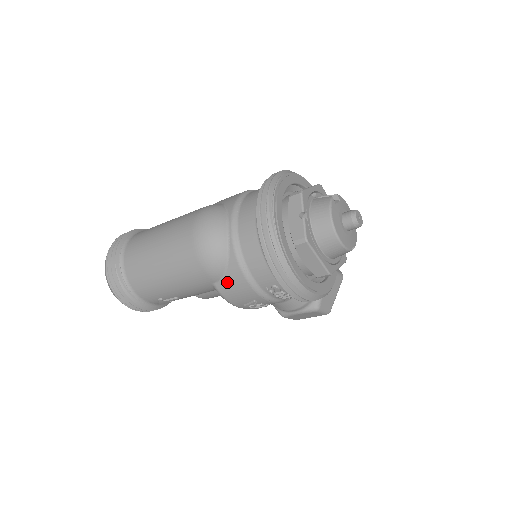
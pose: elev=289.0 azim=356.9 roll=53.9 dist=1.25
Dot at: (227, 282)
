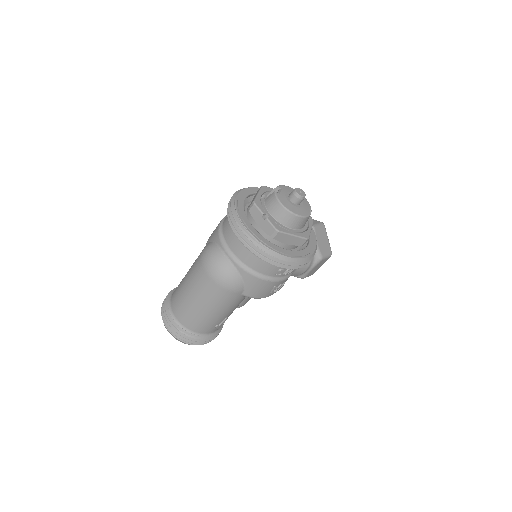
Dot at: (249, 288)
